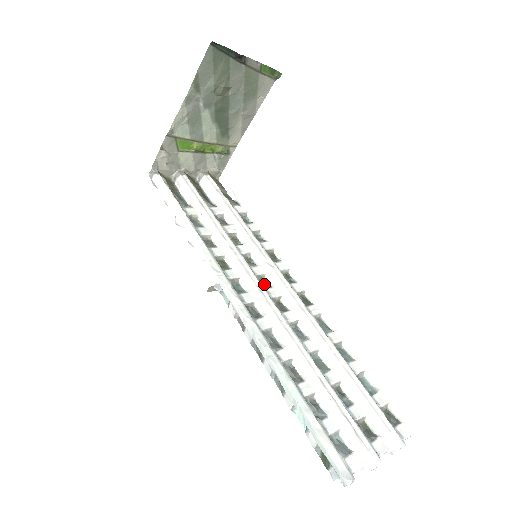
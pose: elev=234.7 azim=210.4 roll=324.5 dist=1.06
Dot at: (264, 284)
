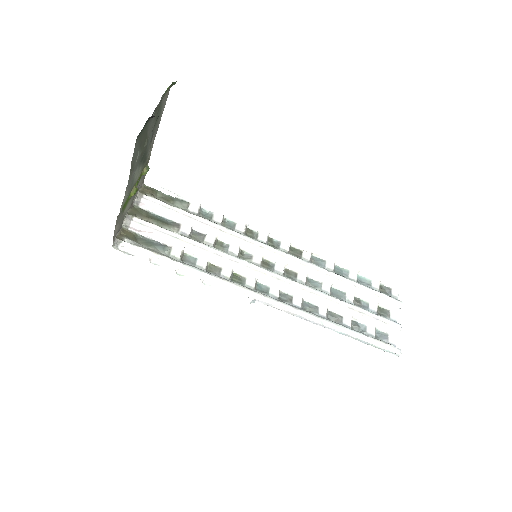
Dot at: (268, 266)
